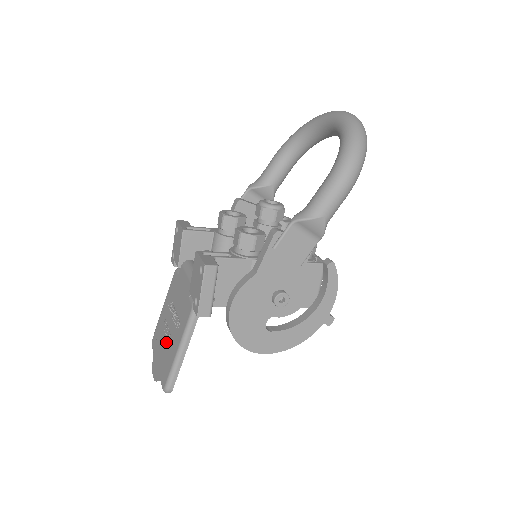
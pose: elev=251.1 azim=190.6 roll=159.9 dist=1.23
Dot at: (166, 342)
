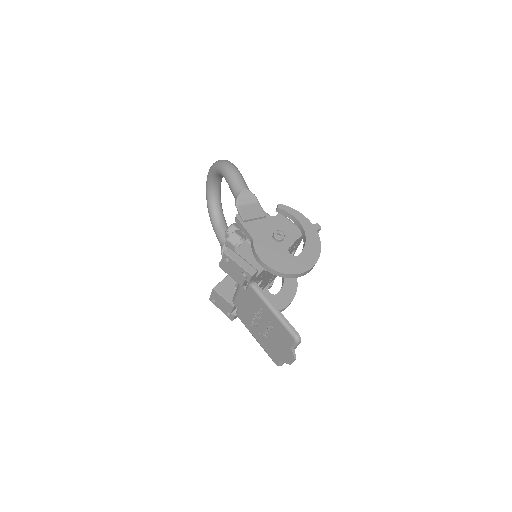
Dot at: (271, 333)
